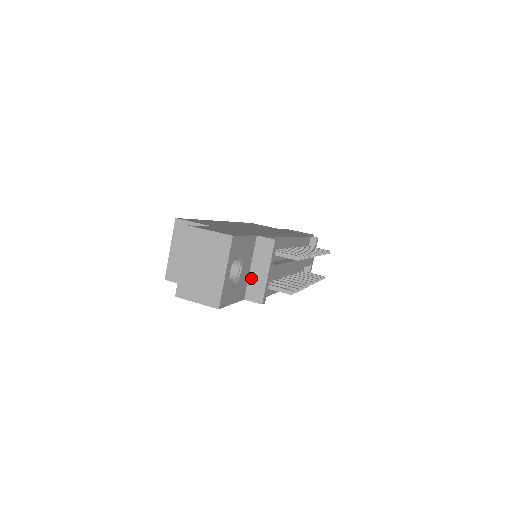
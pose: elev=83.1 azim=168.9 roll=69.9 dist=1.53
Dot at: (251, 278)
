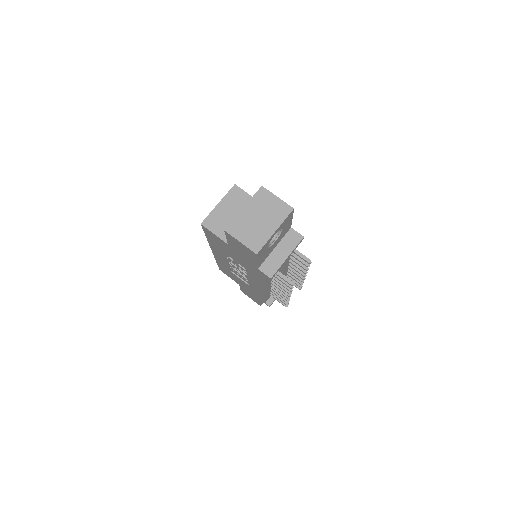
Dot at: (272, 255)
